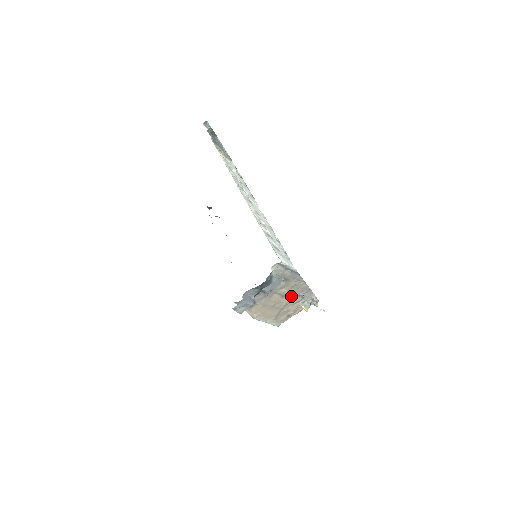
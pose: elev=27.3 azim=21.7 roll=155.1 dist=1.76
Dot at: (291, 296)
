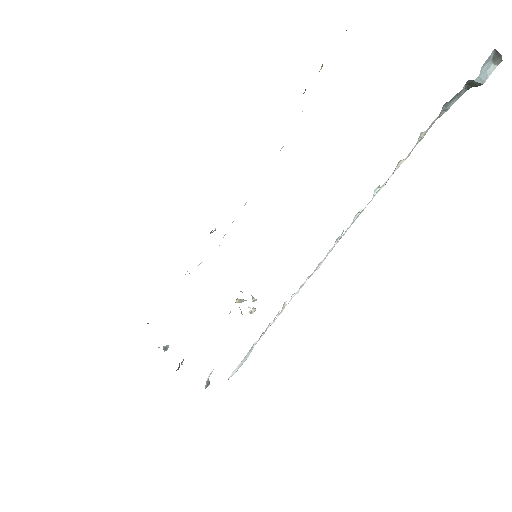
Dot at: (230, 312)
